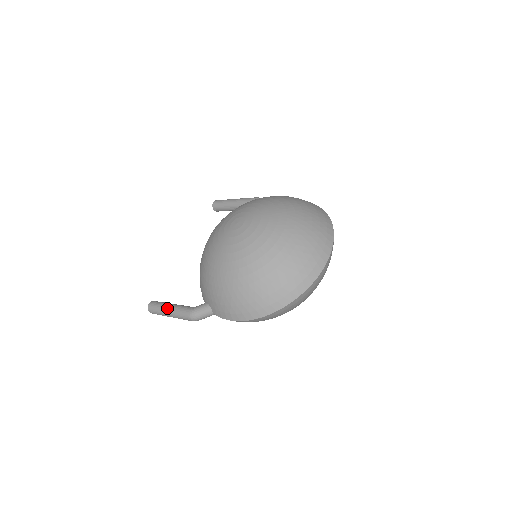
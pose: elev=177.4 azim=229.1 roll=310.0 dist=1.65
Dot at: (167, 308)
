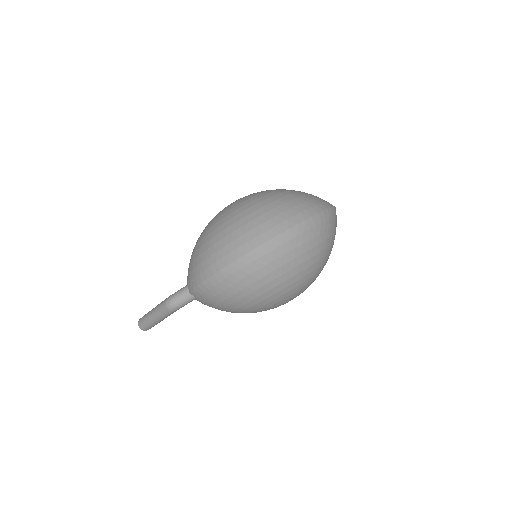
Dot at: occluded
